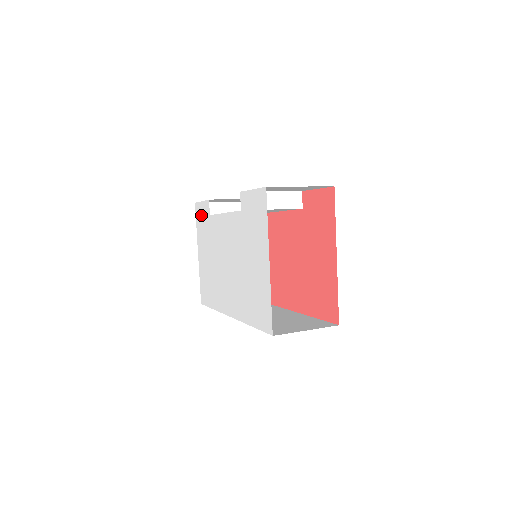
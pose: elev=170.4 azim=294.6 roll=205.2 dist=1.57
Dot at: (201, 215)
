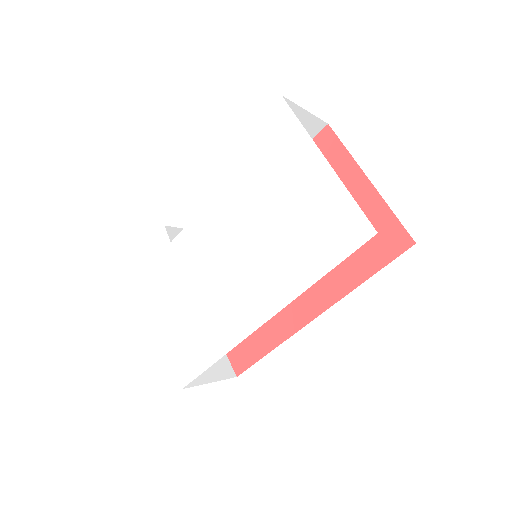
Dot at: (150, 262)
